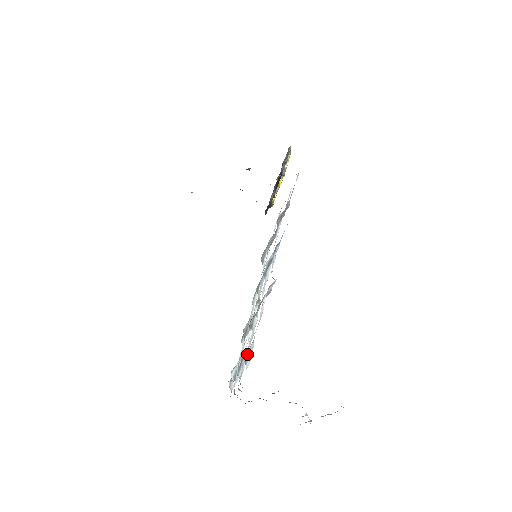
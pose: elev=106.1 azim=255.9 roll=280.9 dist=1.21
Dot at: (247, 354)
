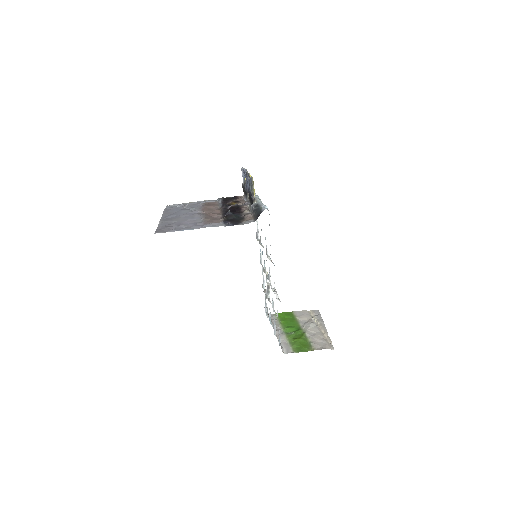
Dot at: (279, 341)
